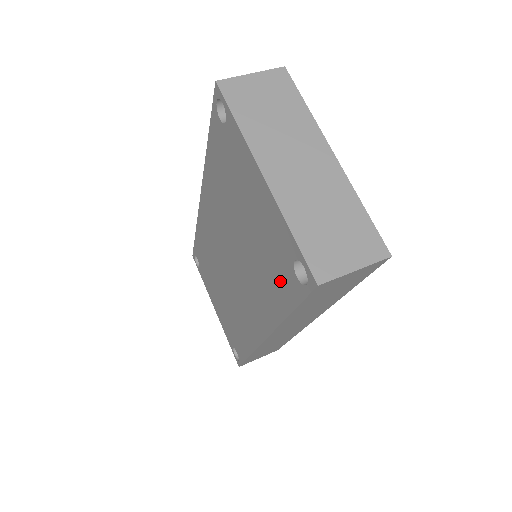
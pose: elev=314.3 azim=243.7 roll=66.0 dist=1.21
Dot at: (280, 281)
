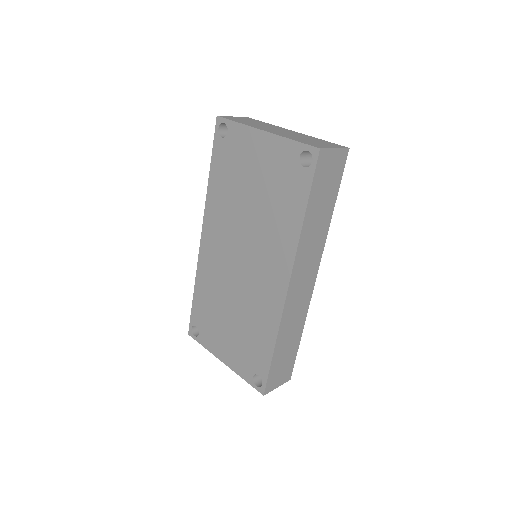
Dot at: (292, 193)
